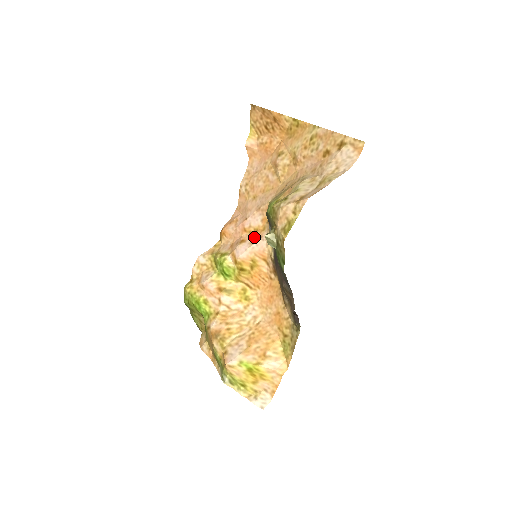
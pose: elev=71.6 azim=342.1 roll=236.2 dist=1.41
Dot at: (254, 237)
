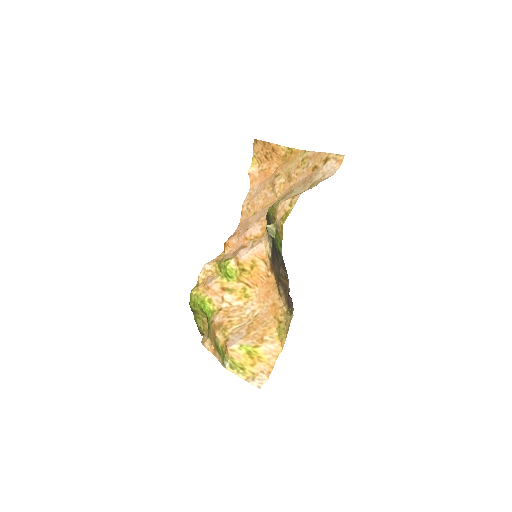
Dot at: (254, 242)
